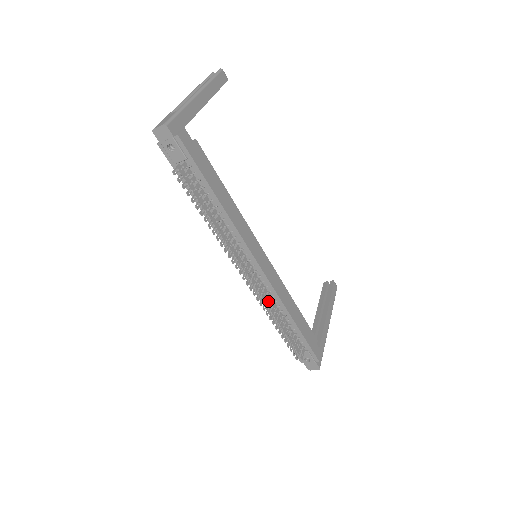
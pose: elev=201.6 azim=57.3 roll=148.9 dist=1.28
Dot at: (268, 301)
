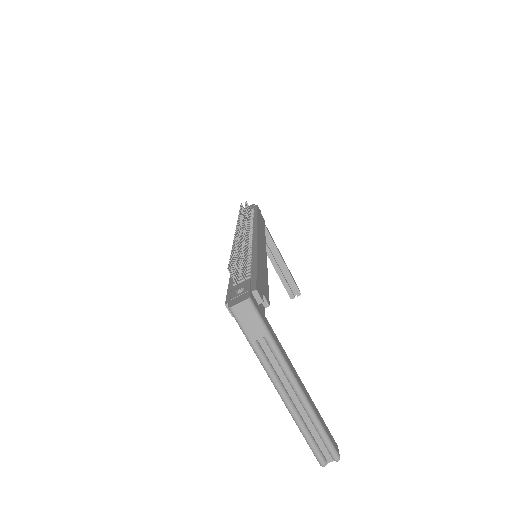
Dot at: occluded
